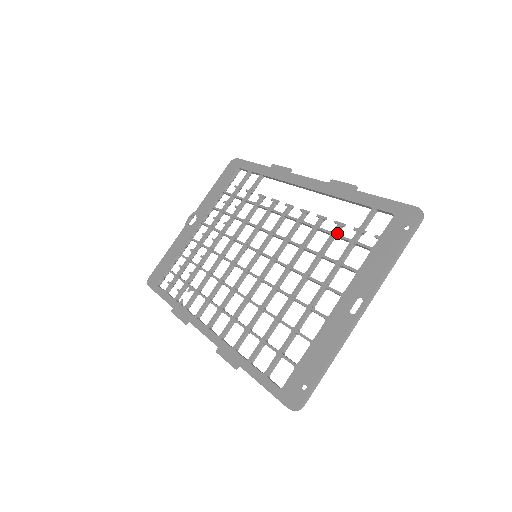
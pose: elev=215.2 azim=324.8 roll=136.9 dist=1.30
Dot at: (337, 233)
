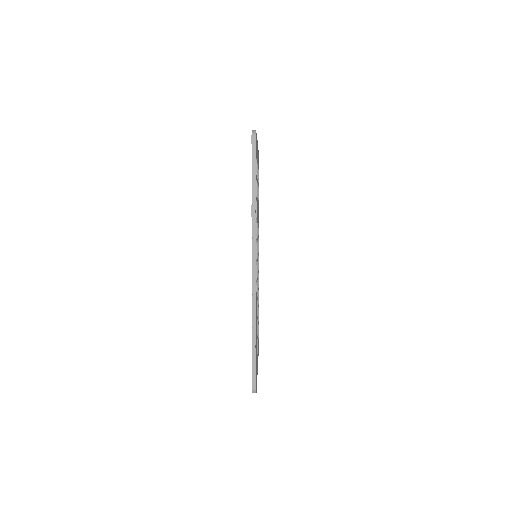
Dot at: occluded
